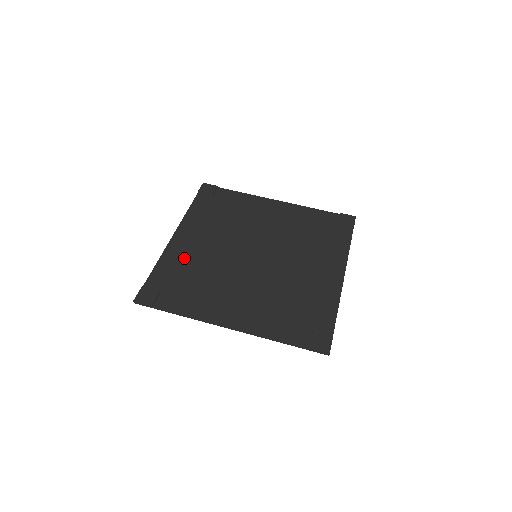
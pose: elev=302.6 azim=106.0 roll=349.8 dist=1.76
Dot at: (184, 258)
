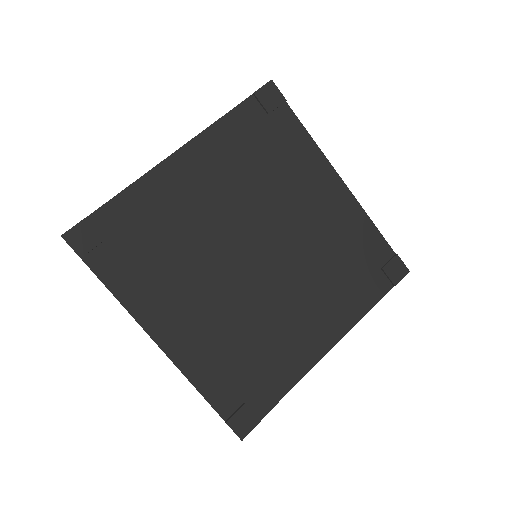
Dot at: (208, 349)
